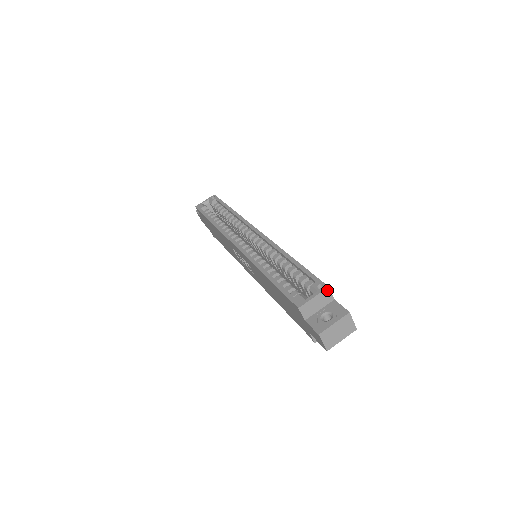
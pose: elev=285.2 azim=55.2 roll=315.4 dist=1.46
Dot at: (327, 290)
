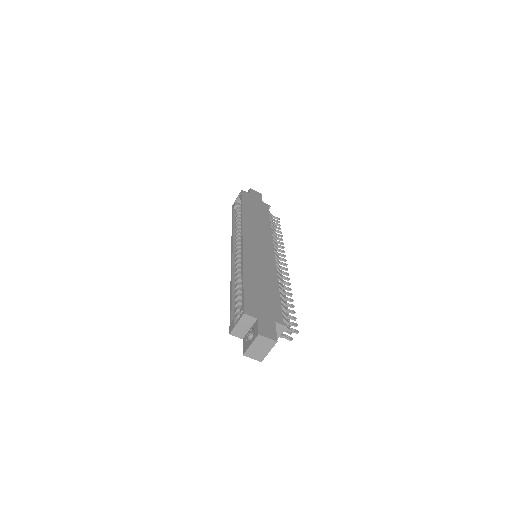
Dot at: (245, 316)
